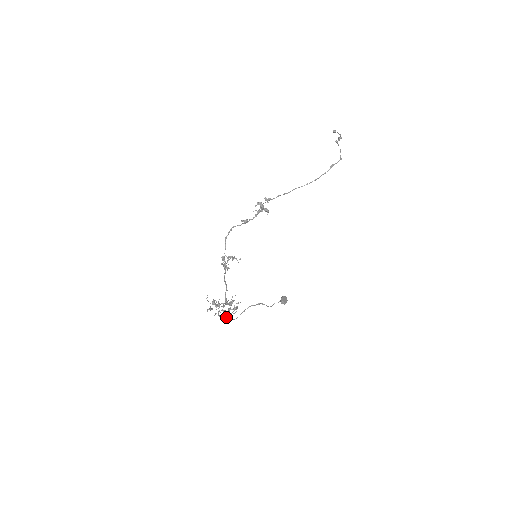
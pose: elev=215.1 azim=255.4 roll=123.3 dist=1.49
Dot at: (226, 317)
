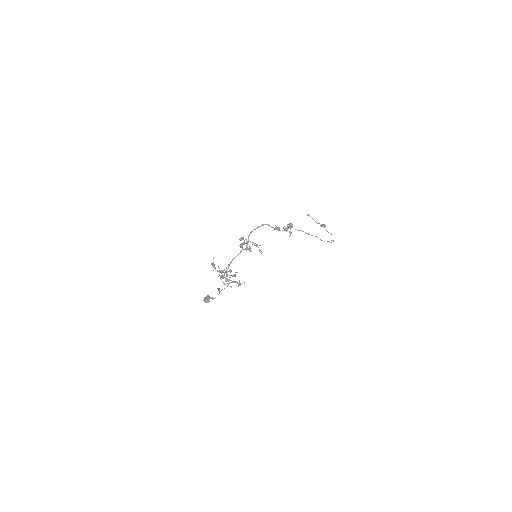
Dot at: occluded
